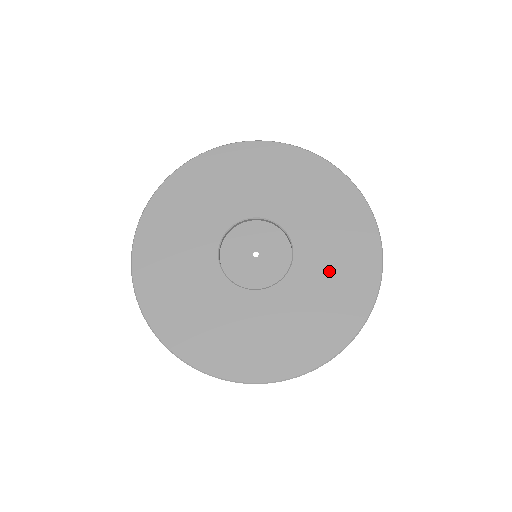
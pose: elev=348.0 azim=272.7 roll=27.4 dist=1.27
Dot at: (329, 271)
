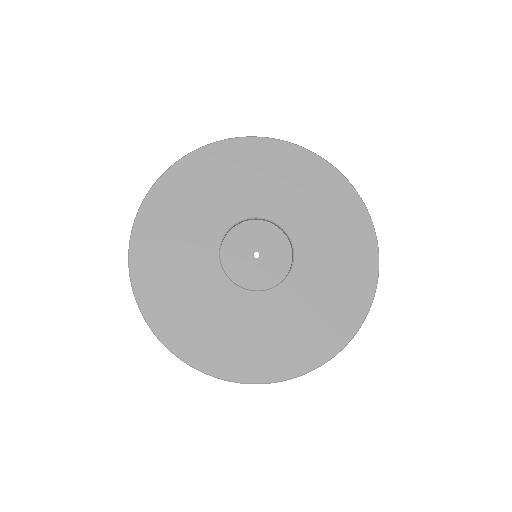
Dot at: (330, 267)
